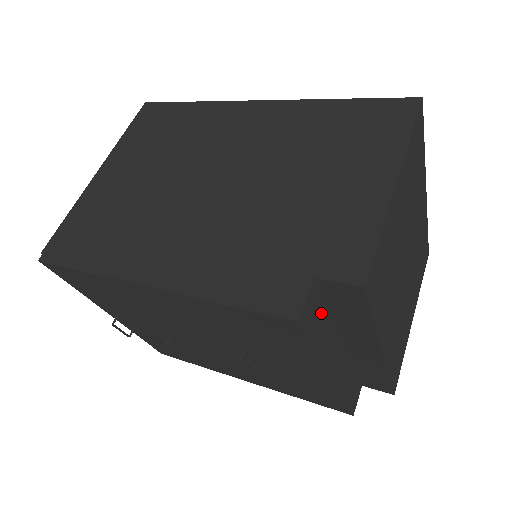
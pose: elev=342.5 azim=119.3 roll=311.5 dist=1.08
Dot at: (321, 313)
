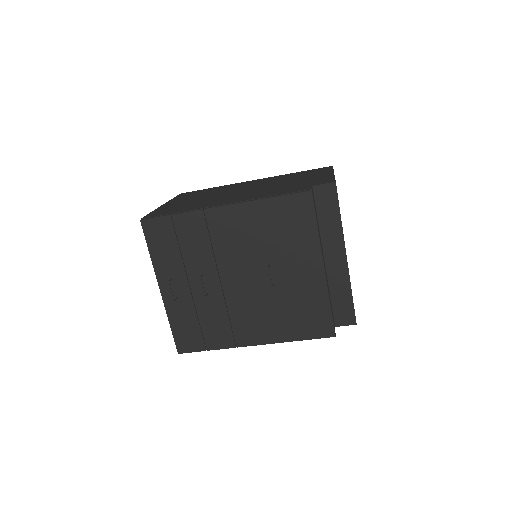
Dot at: occluded
